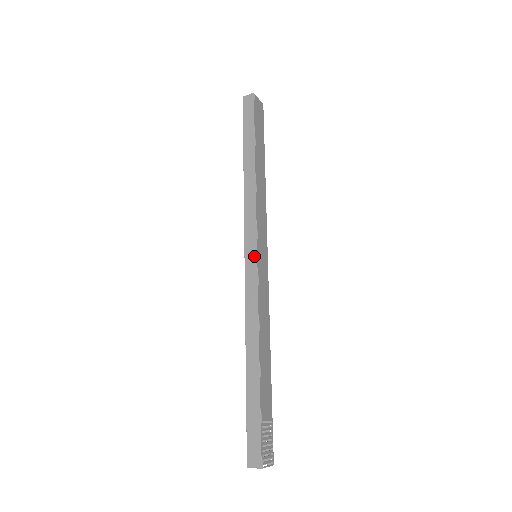
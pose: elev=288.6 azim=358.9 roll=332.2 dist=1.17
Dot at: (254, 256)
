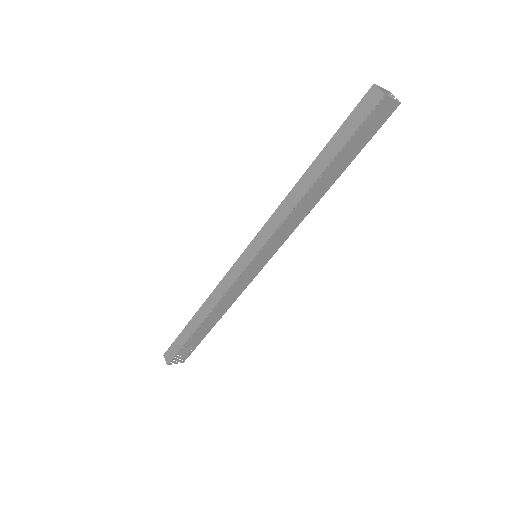
Dot at: (247, 261)
